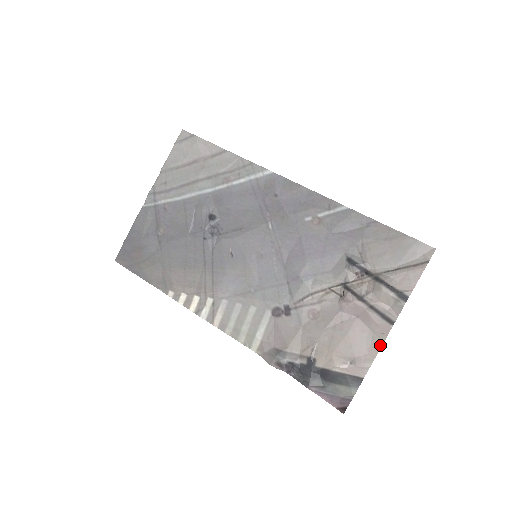
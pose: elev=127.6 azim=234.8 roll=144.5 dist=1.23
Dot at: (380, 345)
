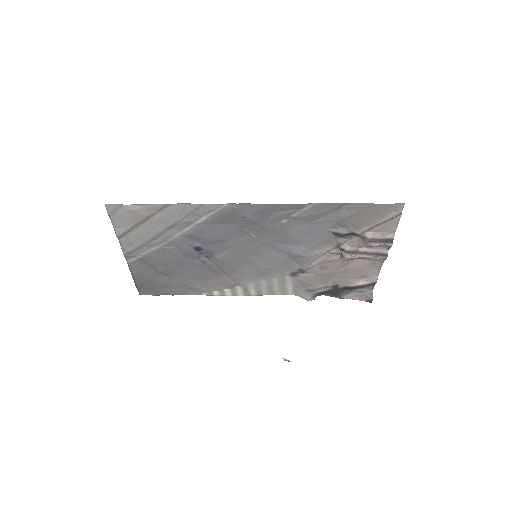
Dot at: (381, 265)
